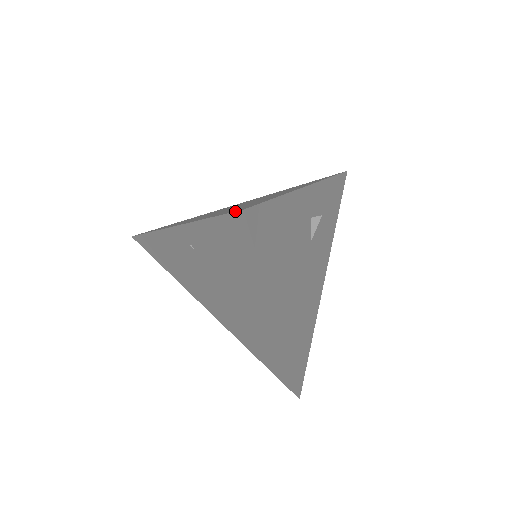
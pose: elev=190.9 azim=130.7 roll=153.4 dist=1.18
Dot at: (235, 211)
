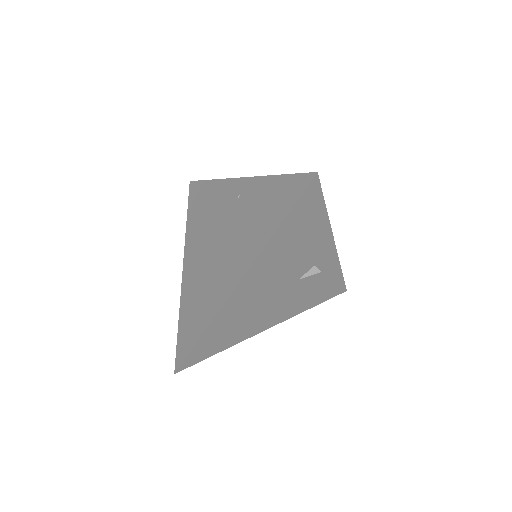
Dot at: (310, 172)
